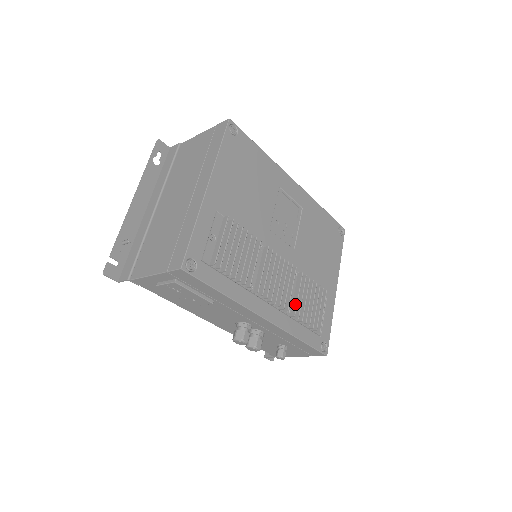
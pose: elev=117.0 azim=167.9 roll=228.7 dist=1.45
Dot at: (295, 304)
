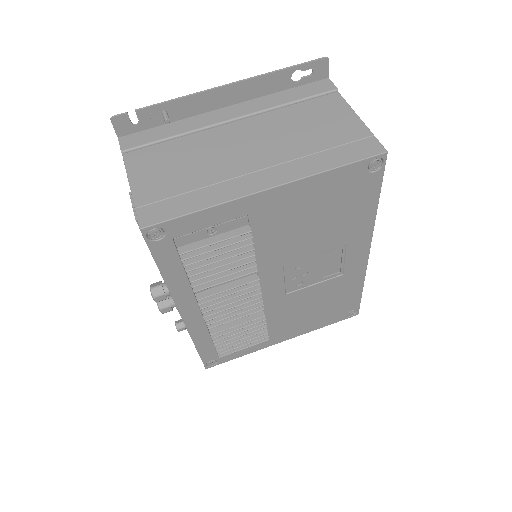
Dot at: (224, 328)
